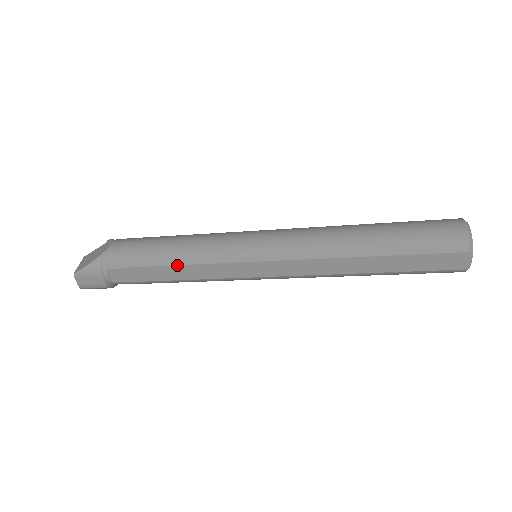
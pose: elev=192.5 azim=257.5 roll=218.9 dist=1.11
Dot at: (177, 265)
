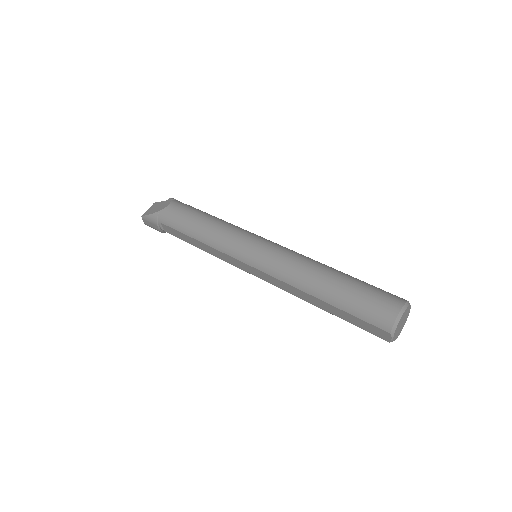
Dot at: (200, 241)
